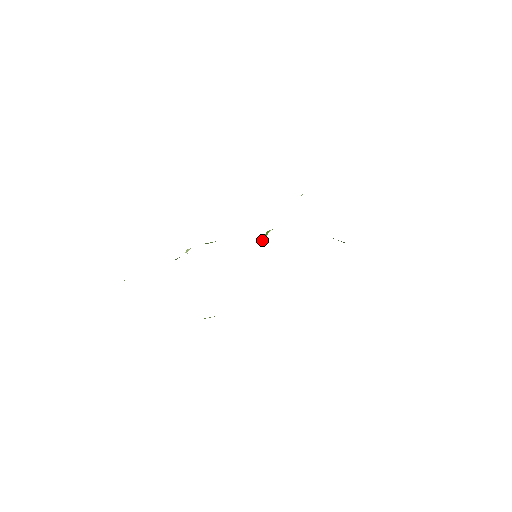
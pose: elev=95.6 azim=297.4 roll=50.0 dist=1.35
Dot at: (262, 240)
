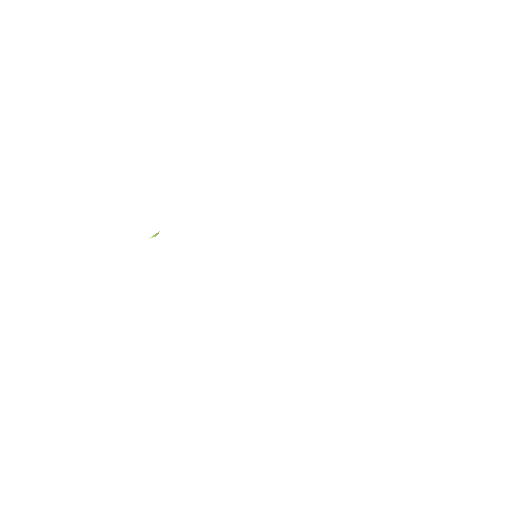
Dot at: occluded
